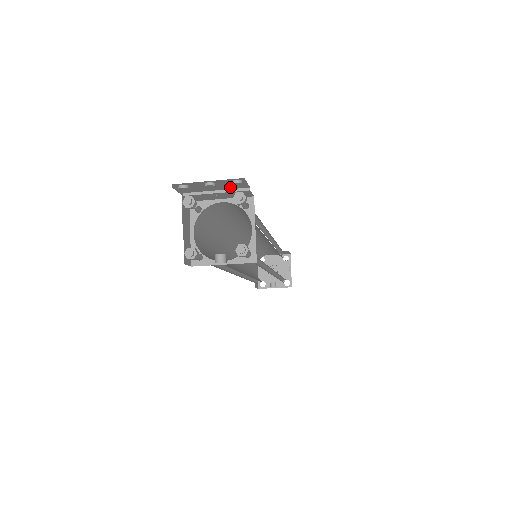
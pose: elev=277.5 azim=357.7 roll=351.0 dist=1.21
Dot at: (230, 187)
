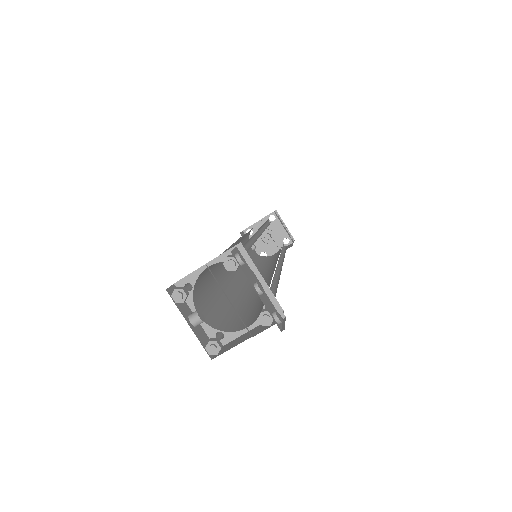
Dot at: (273, 299)
